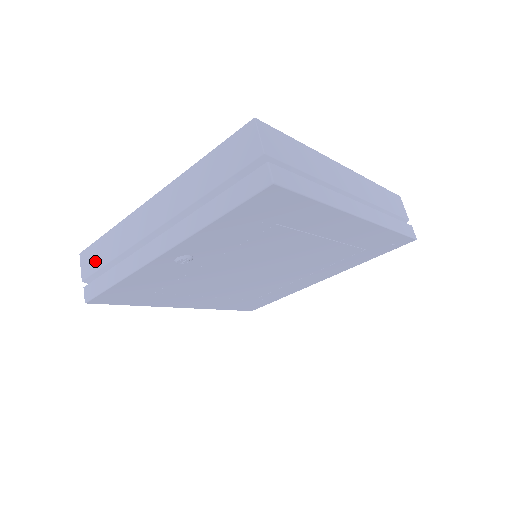
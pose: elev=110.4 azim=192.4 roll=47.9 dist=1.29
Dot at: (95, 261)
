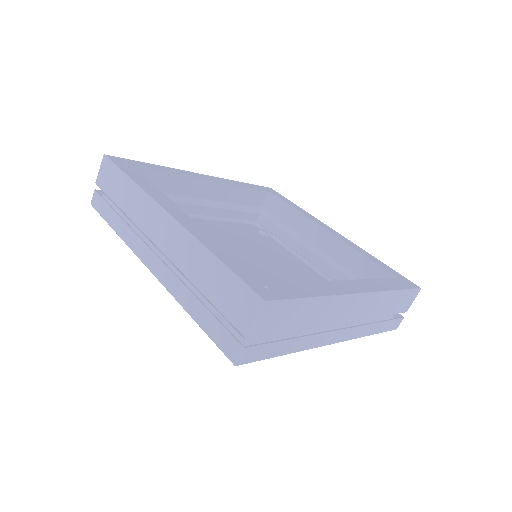
Dot at: (110, 185)
